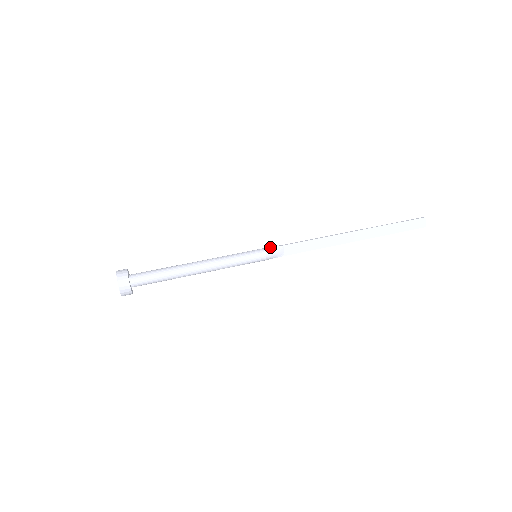
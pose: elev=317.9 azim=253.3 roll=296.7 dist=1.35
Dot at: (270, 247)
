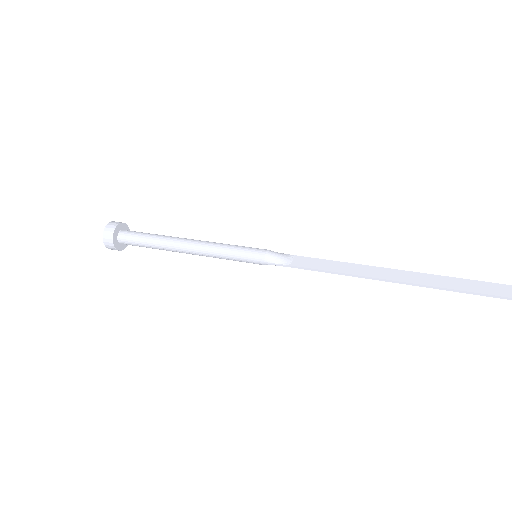
Dot at: (277, 253)
